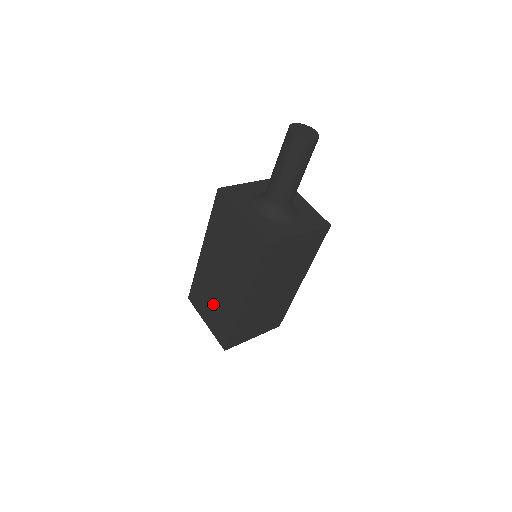
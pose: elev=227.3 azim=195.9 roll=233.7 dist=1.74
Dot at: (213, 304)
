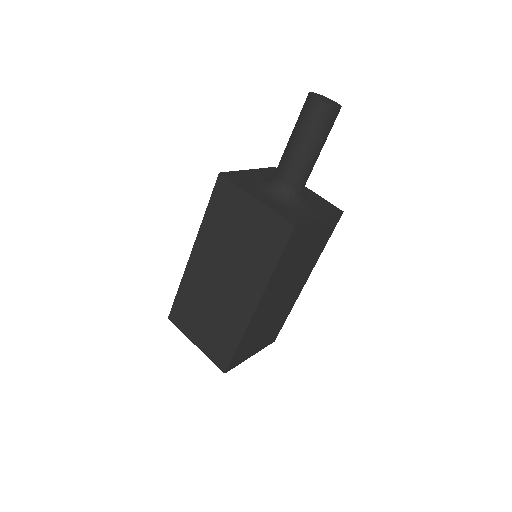
Dot at: (208, 318)
